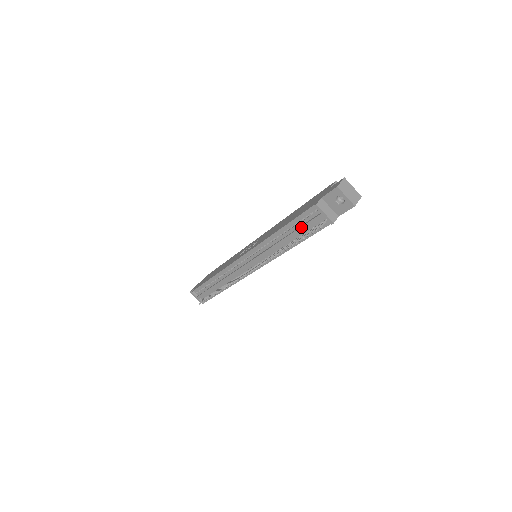
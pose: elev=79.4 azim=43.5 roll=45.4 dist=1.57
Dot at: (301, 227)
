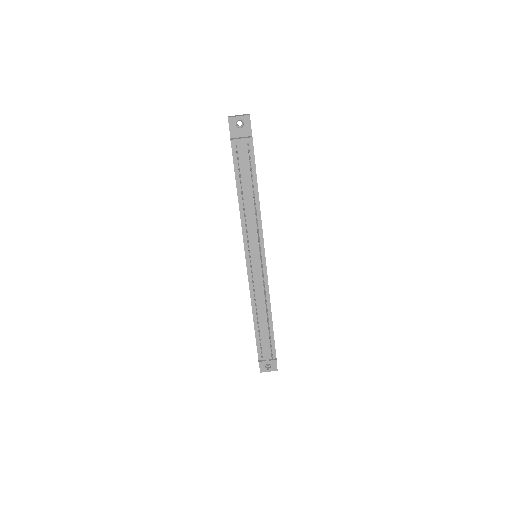
Dot at: (243, 171)
